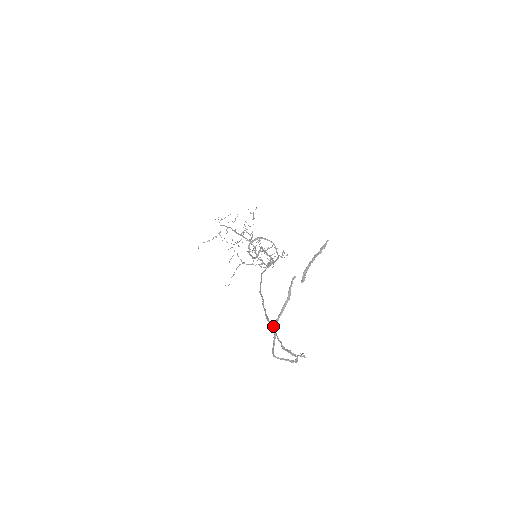
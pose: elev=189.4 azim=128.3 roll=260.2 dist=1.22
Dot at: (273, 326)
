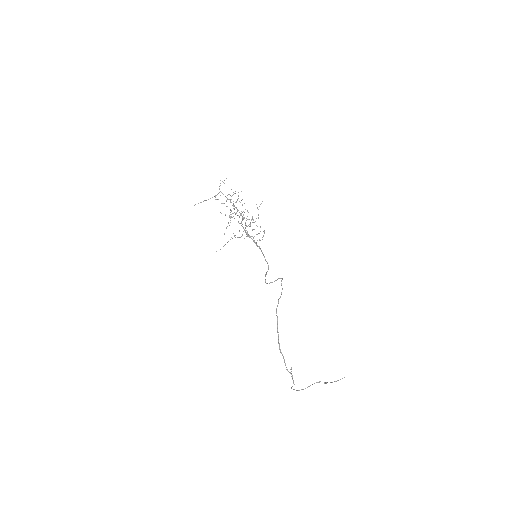
Dot at: occluded
